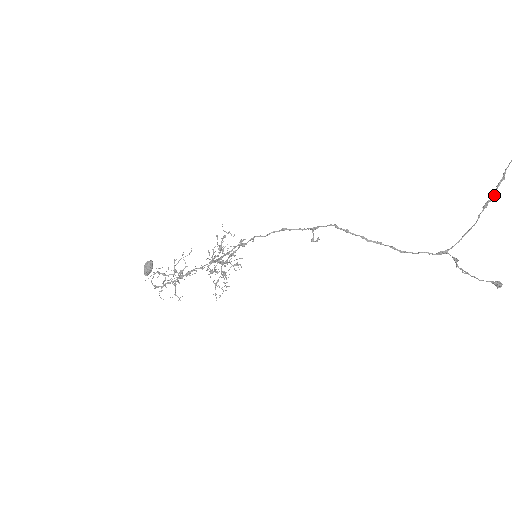
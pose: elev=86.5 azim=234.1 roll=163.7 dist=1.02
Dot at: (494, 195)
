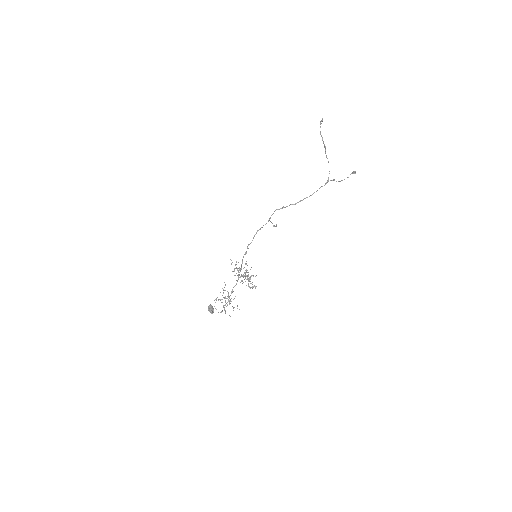
Dot at: (325, 146)
